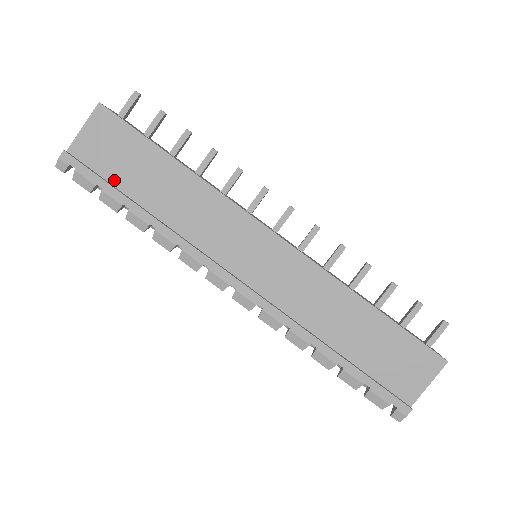
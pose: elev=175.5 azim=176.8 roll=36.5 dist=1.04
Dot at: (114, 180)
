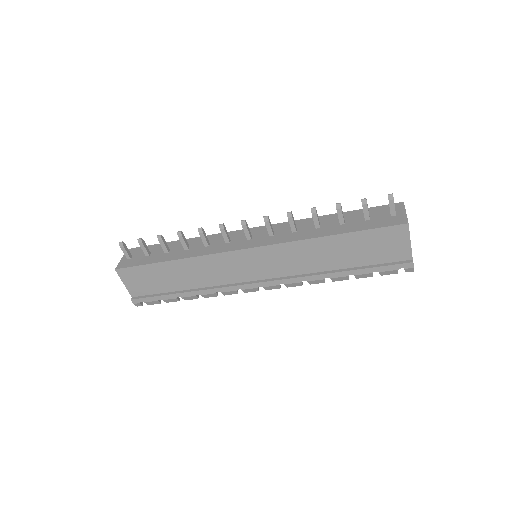
Dot at: (161, 291)
